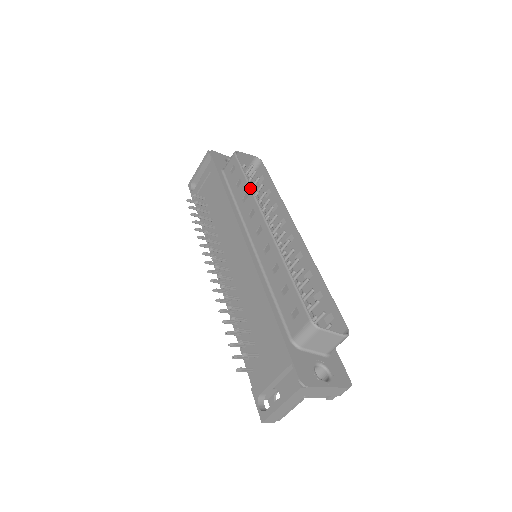
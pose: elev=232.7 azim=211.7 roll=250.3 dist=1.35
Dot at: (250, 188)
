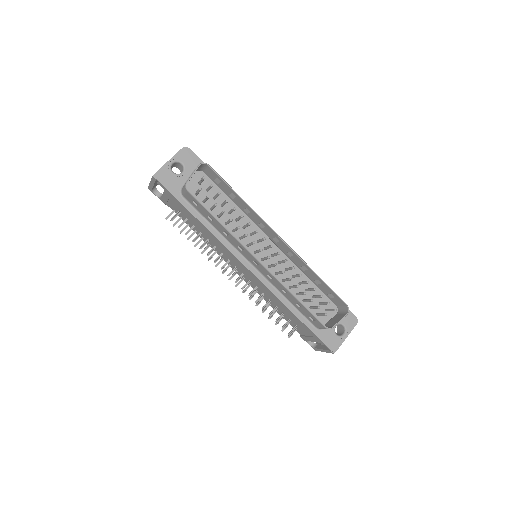
Dot at: (227, 231)
